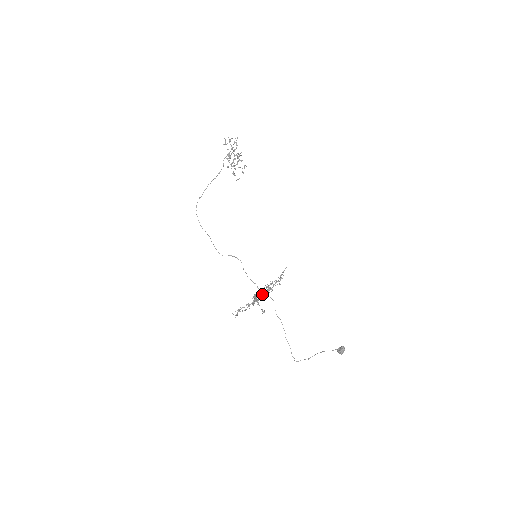
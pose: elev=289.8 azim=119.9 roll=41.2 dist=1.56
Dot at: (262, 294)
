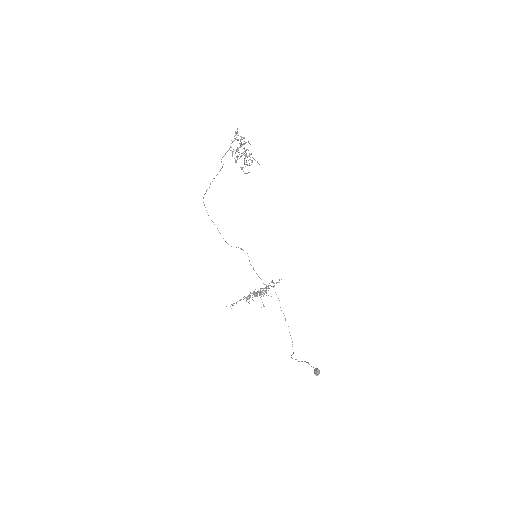
Dot at: occluded
